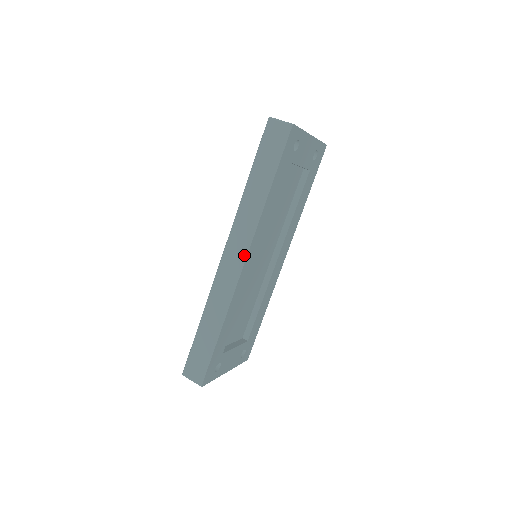
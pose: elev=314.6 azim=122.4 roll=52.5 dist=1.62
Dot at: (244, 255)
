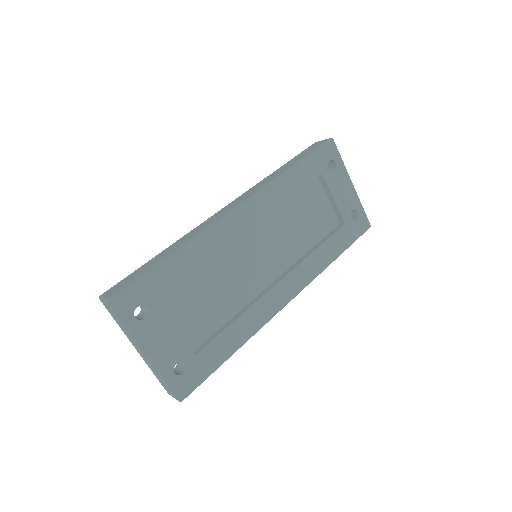
Dot at: (241, 202)
